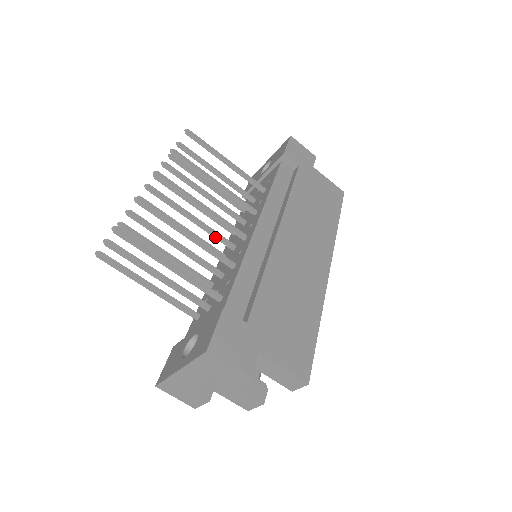
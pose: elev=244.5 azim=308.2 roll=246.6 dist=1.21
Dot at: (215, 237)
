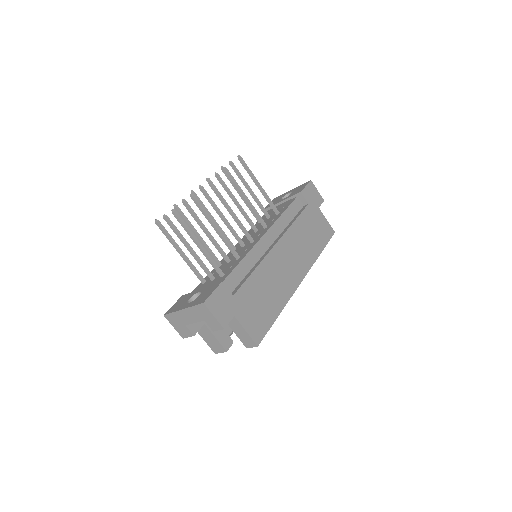
Dot at: (233, 234)
